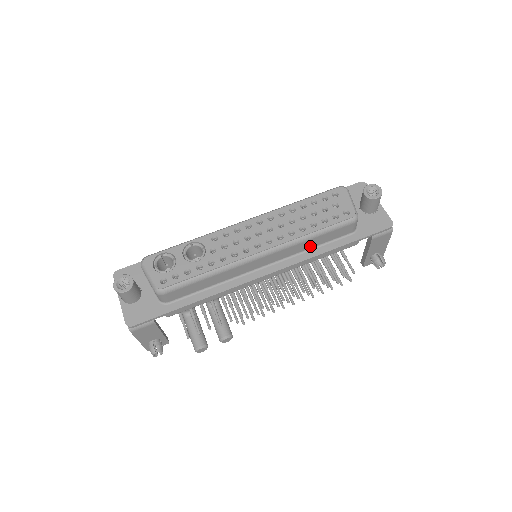
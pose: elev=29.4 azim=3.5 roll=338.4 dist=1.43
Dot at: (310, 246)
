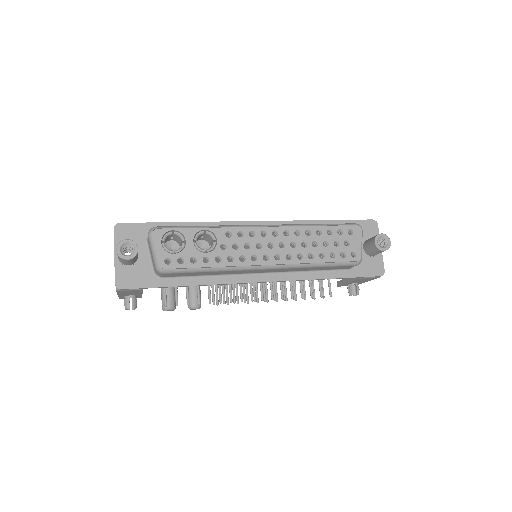
Dot at: (309, 269)
